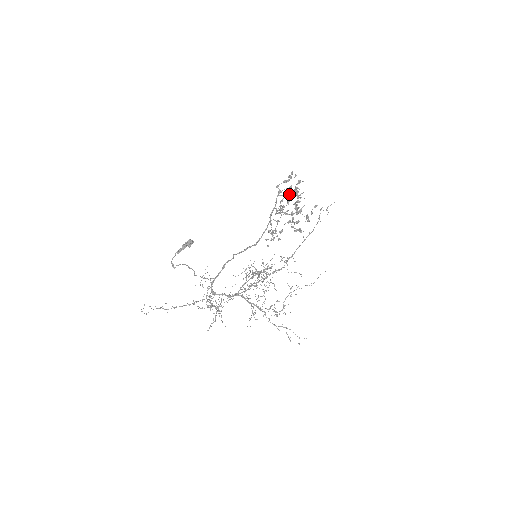
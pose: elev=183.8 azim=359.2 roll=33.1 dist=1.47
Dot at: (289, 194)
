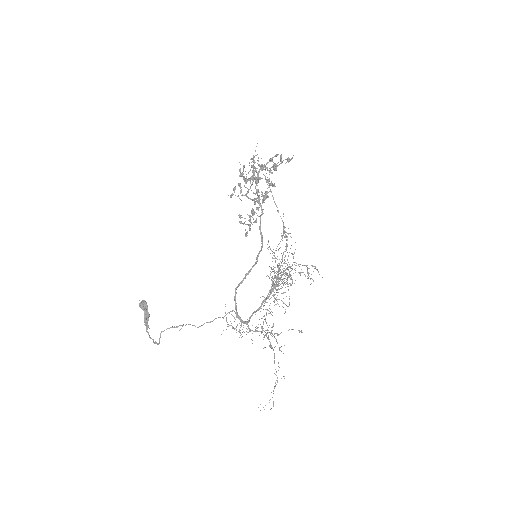
Dot at: (258, 175)
